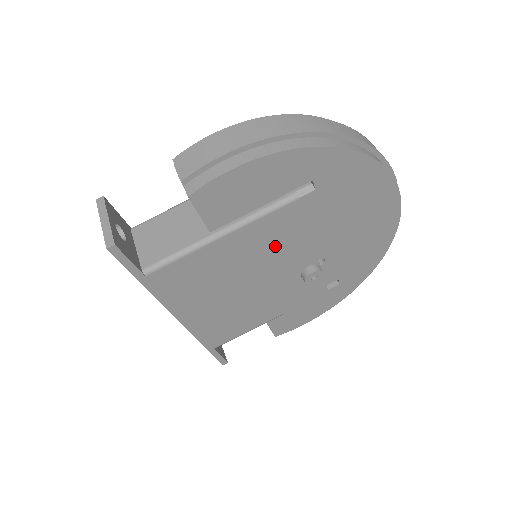
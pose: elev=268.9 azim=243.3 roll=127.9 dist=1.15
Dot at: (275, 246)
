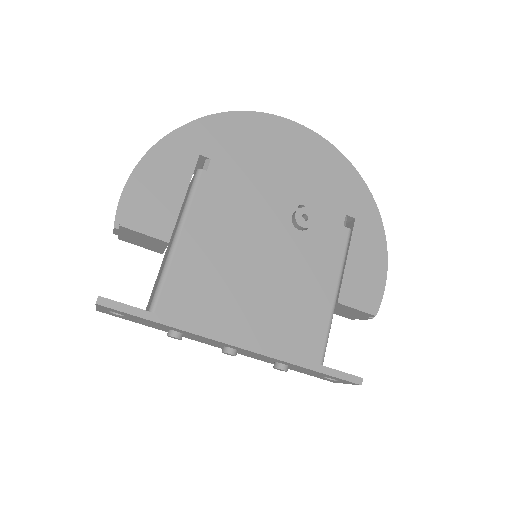
Dot at: (235, 218)
